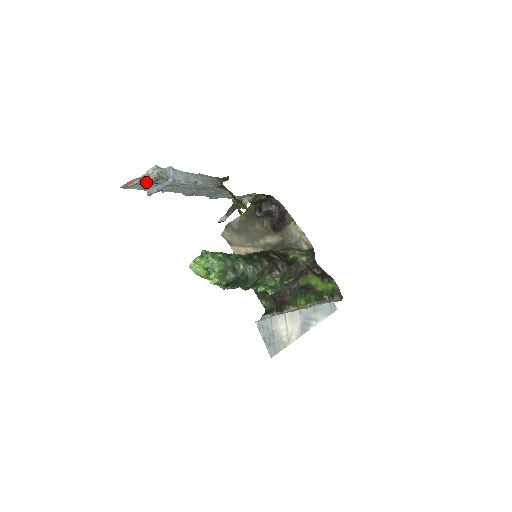
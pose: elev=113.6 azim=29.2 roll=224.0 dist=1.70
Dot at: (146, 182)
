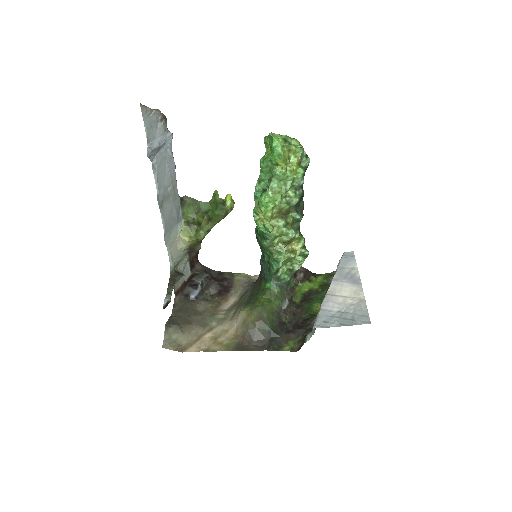
Dot at: (157, 117)
